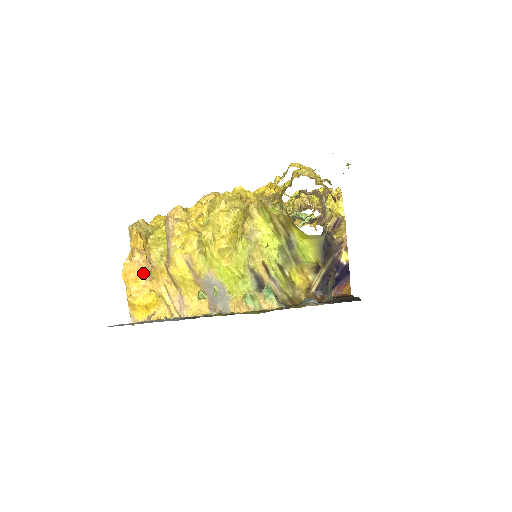
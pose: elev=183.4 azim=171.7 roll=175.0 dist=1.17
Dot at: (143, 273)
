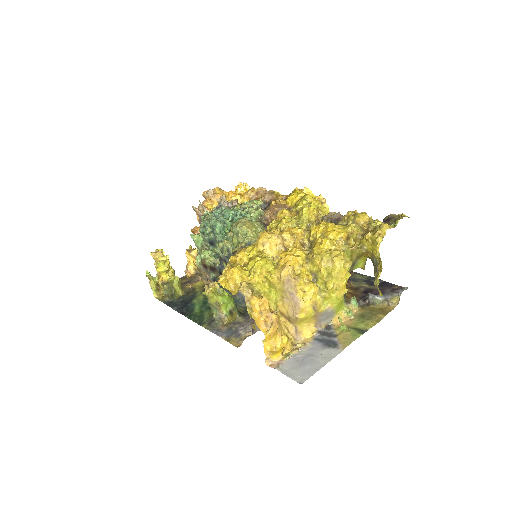
Dot at: (278, 327)
